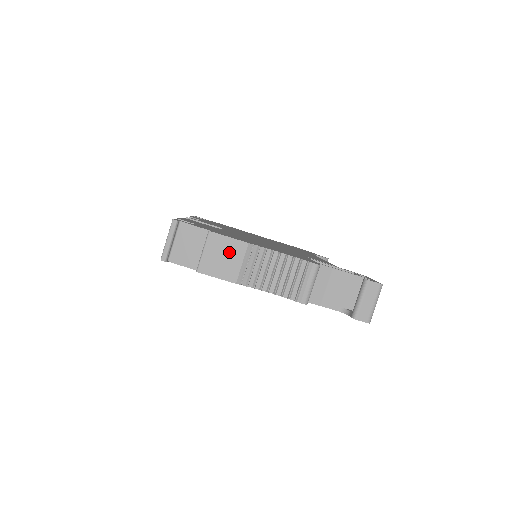
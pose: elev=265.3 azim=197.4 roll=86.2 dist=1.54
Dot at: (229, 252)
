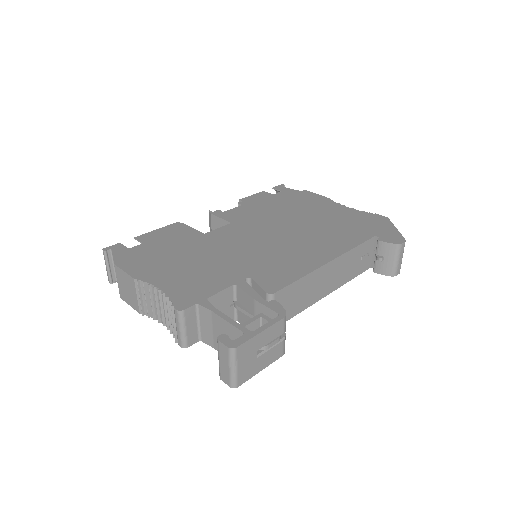
Dot at: (128, 284)
